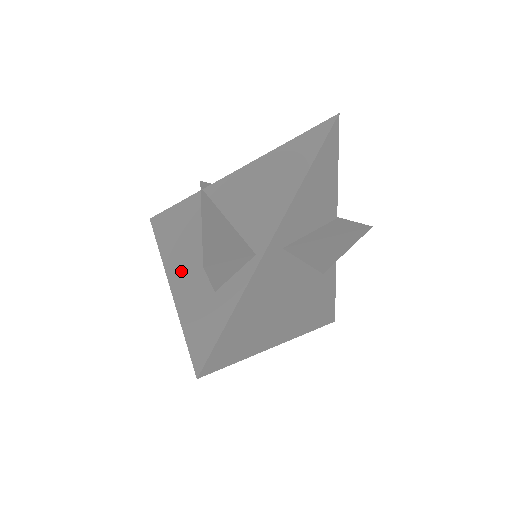
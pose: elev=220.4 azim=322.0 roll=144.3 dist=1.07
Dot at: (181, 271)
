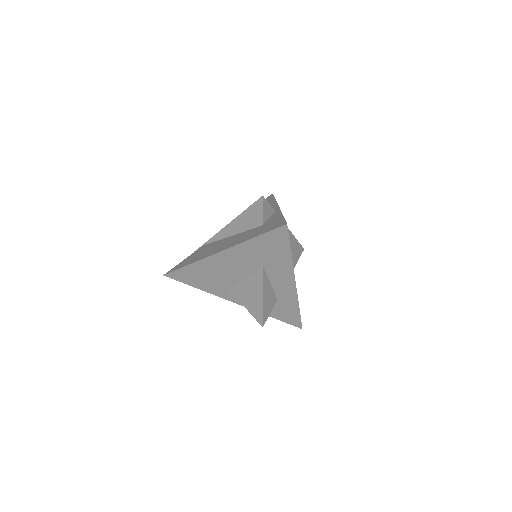
Dot at: (226, 245)
